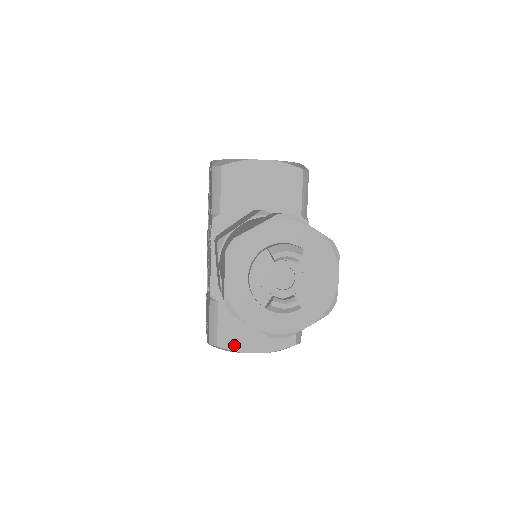
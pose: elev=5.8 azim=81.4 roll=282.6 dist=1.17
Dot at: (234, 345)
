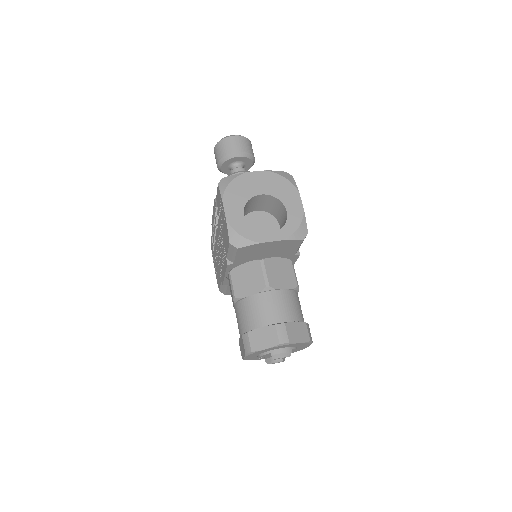
Dot at: occluded
